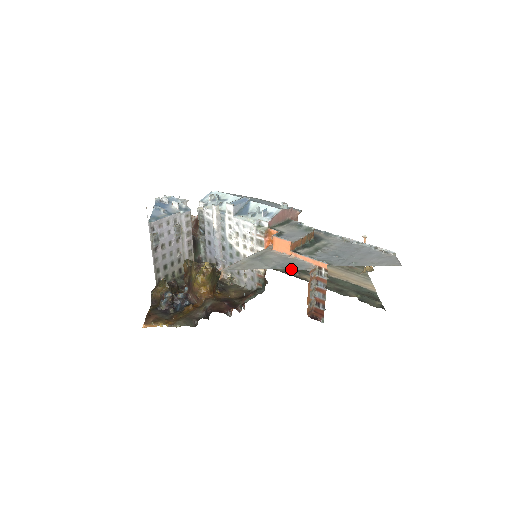
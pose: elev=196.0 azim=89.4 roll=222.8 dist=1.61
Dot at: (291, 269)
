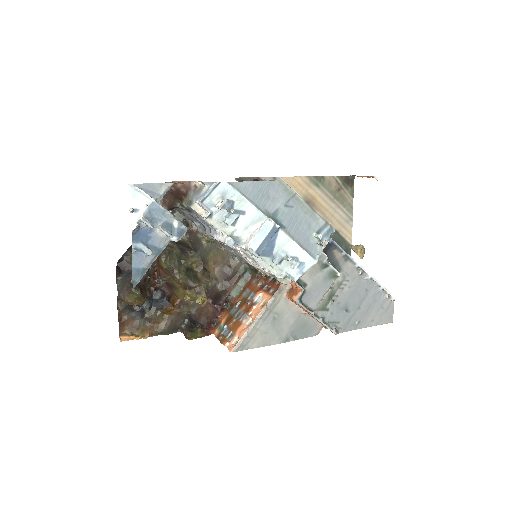
Dot at: (302, 338)
